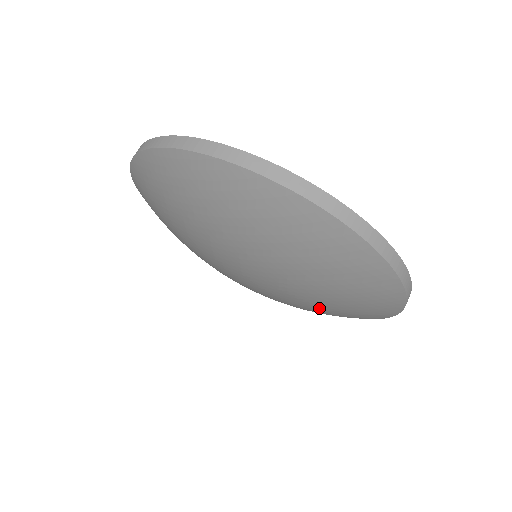
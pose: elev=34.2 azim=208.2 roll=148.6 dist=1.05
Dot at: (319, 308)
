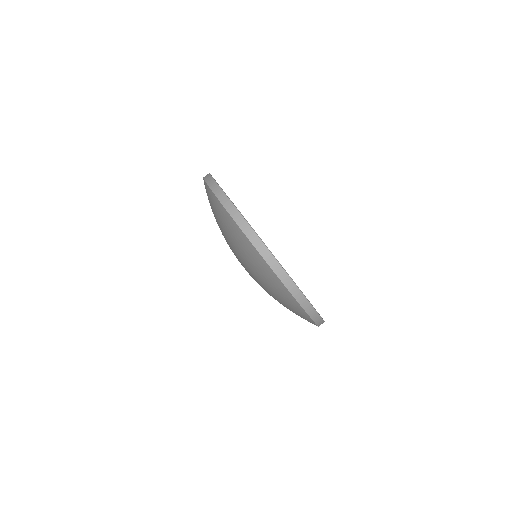
Dot at: occluded
